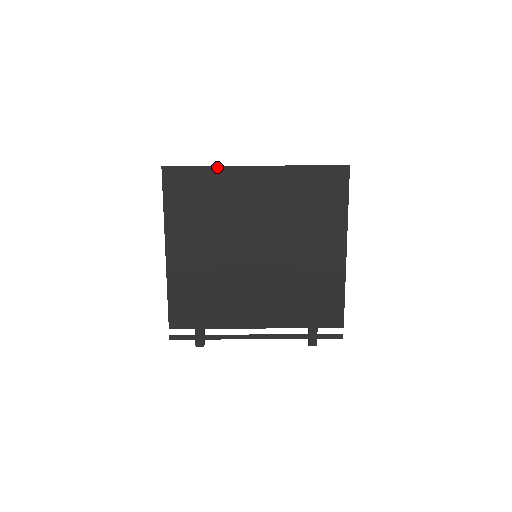
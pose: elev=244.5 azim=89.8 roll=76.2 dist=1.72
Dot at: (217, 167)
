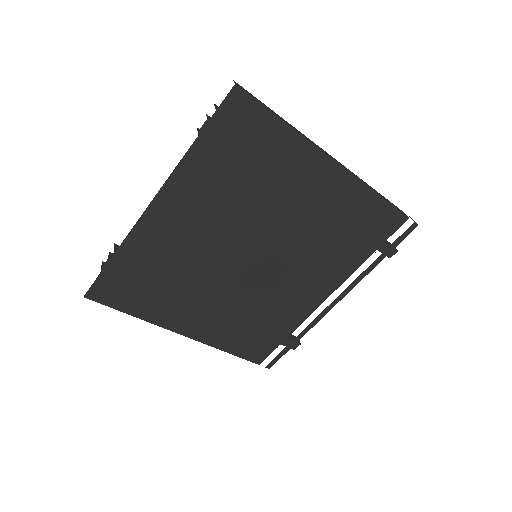
Dot at: (122, 245)
